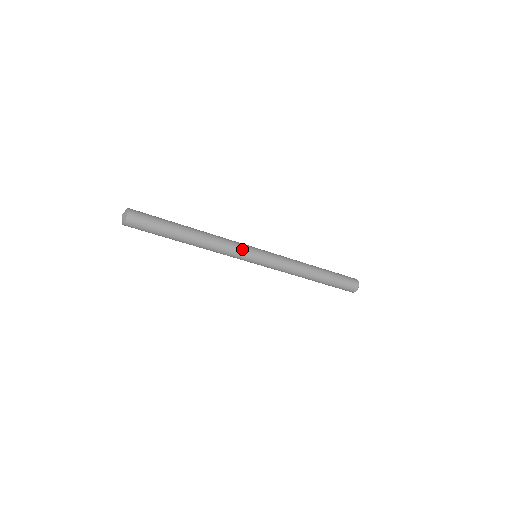
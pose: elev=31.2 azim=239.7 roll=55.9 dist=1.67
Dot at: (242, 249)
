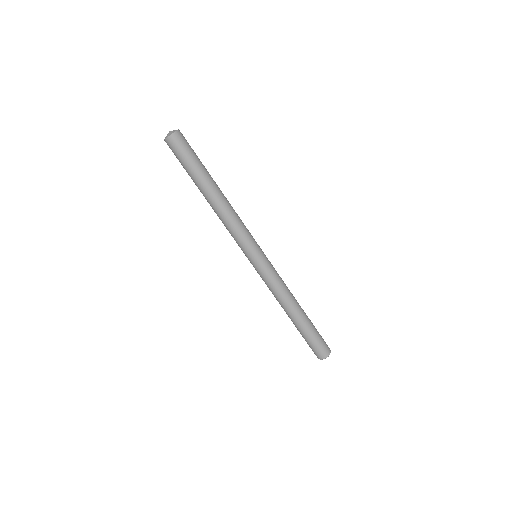
Dot at: (250, 237)
